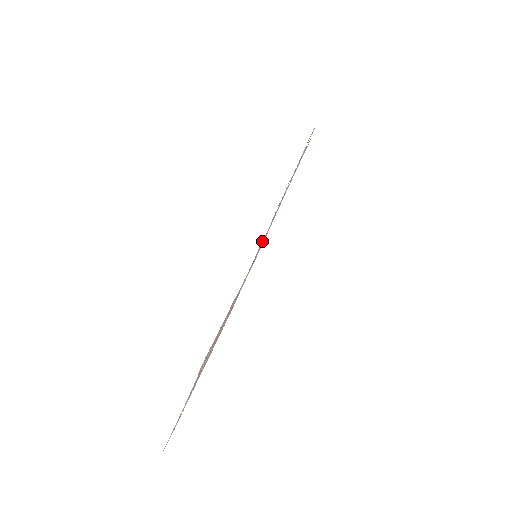
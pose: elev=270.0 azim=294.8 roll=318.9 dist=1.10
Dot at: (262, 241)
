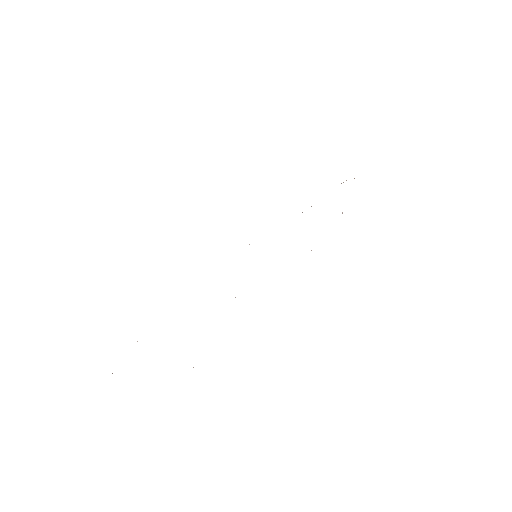
Dot at: occluded
